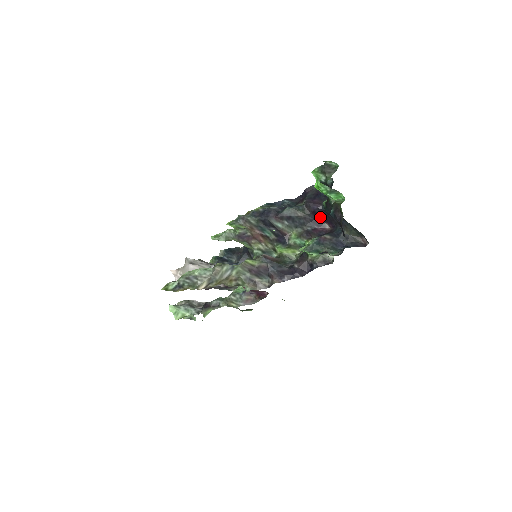
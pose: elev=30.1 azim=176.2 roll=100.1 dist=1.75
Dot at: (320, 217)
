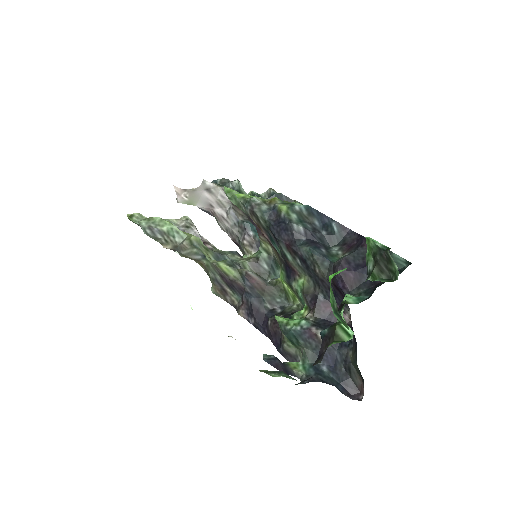
Dot at: occluded
